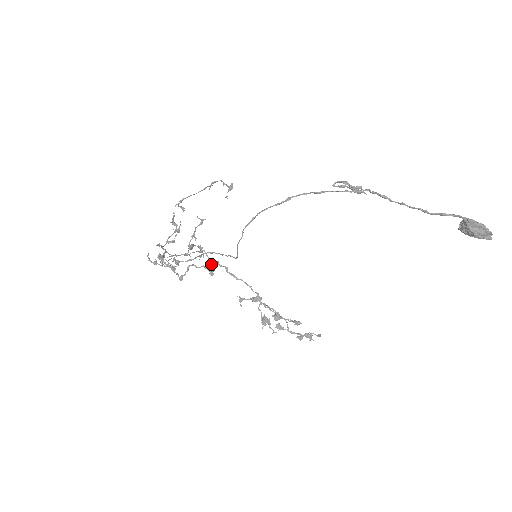
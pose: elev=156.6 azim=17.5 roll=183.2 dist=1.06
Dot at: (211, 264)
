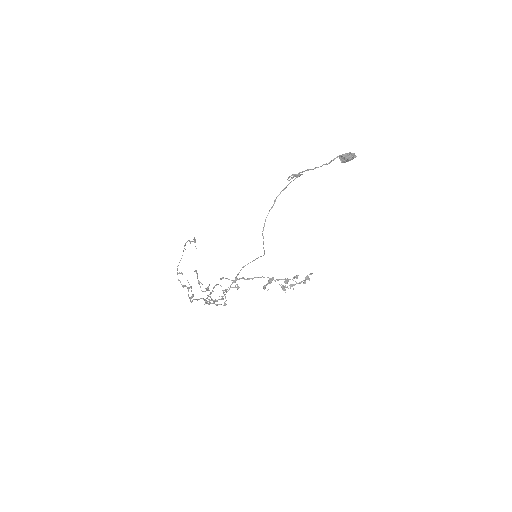
Dot at: (234, 282)
